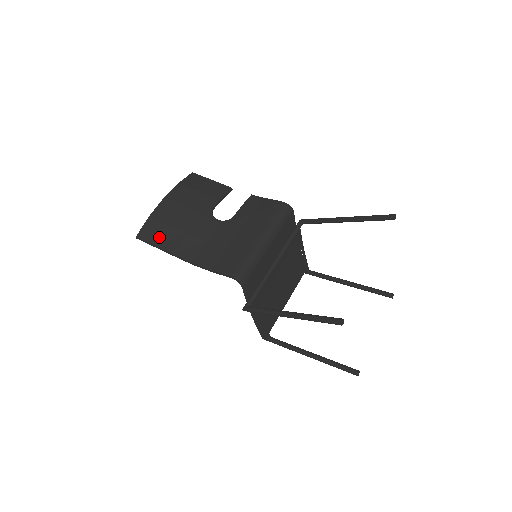
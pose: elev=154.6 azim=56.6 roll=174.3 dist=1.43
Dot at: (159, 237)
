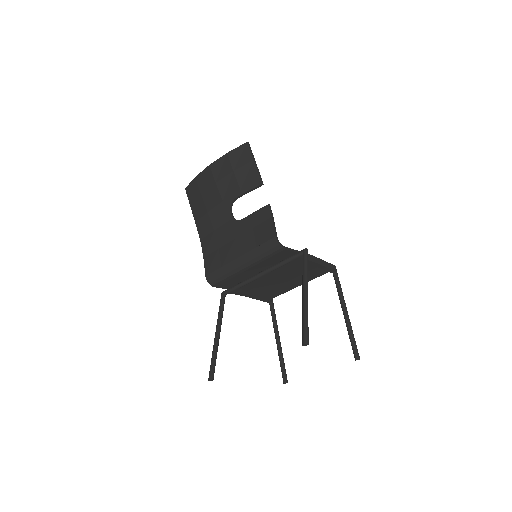
Dot at: (194, 201)
